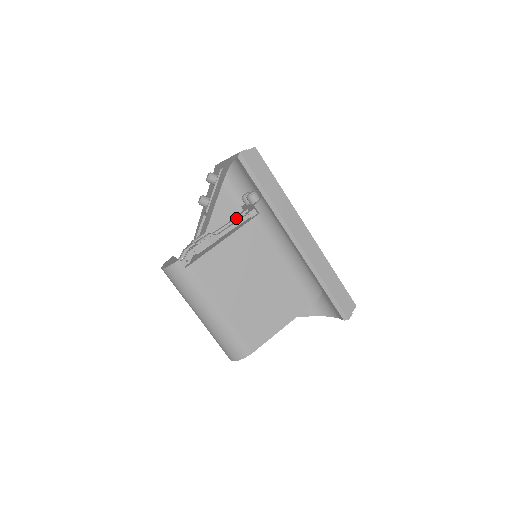
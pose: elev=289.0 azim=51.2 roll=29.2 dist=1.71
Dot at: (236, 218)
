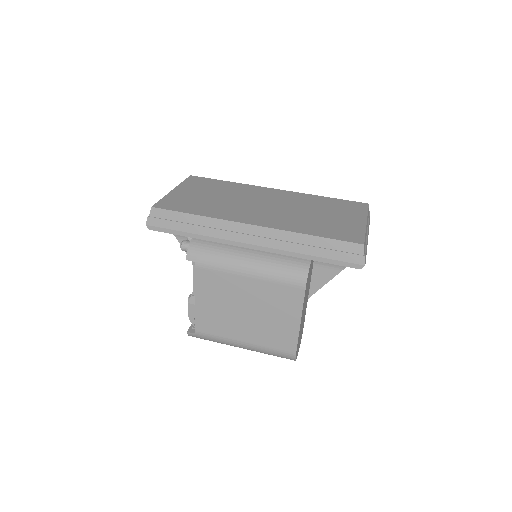
Dot at: occluded
